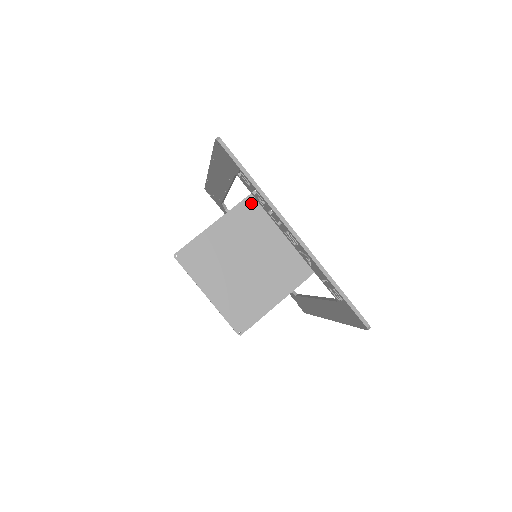
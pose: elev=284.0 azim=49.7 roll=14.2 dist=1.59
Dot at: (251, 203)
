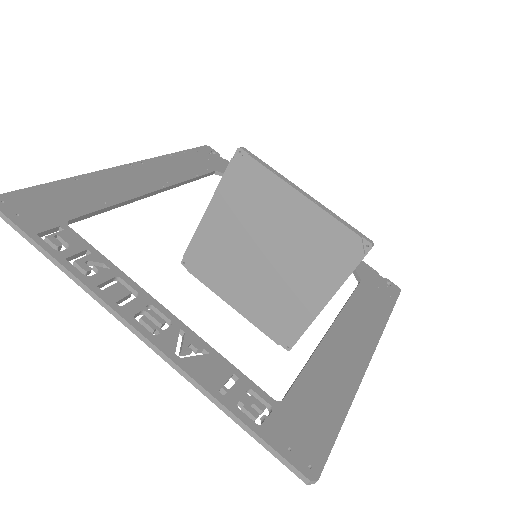
Dot at: (240, 167)
